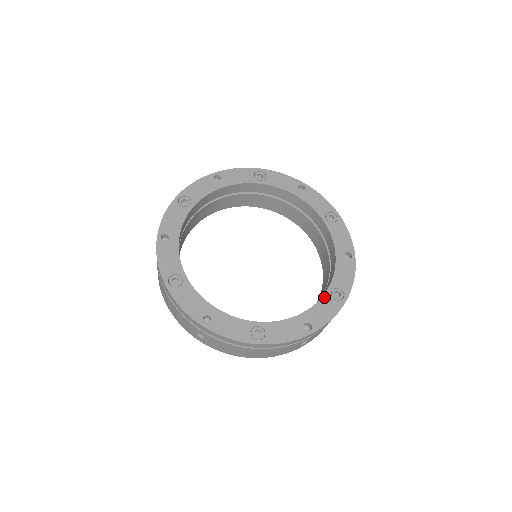
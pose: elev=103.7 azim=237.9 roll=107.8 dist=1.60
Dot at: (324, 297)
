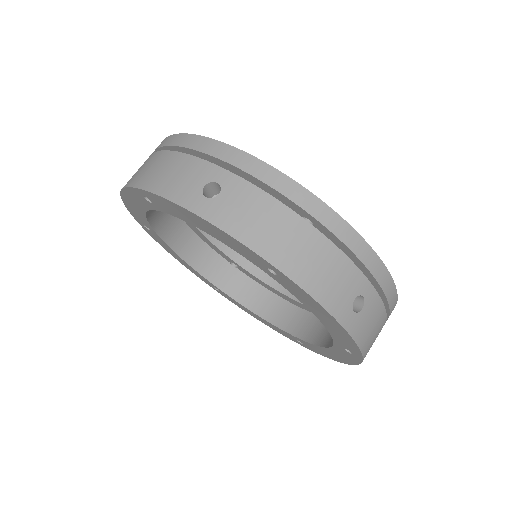
Dot at: occluded
